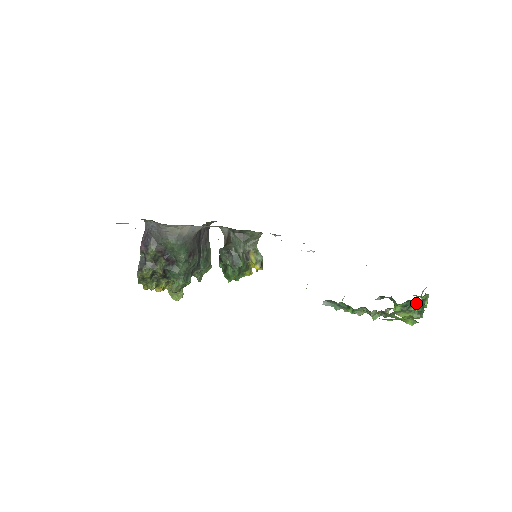
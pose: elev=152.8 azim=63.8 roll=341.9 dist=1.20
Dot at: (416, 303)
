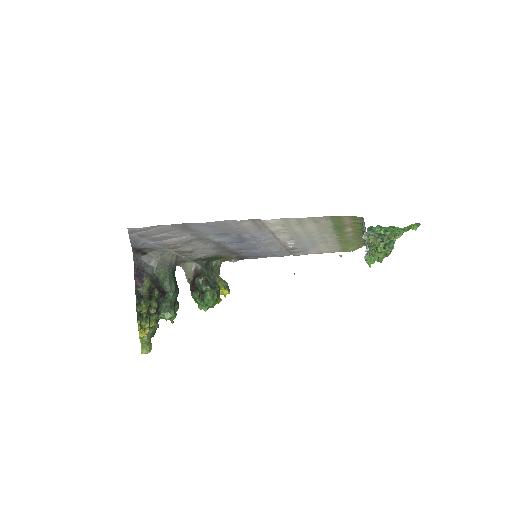
Dot at: occluded
